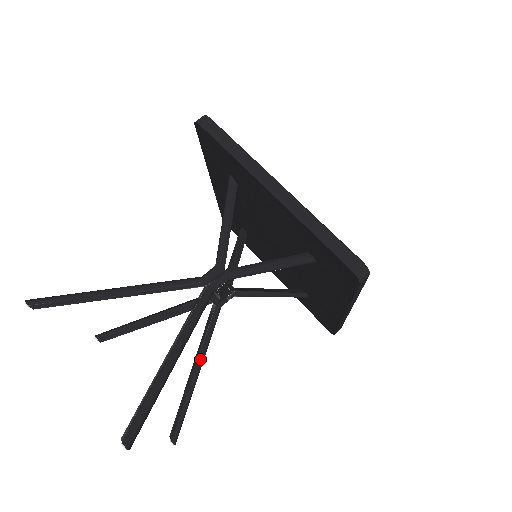
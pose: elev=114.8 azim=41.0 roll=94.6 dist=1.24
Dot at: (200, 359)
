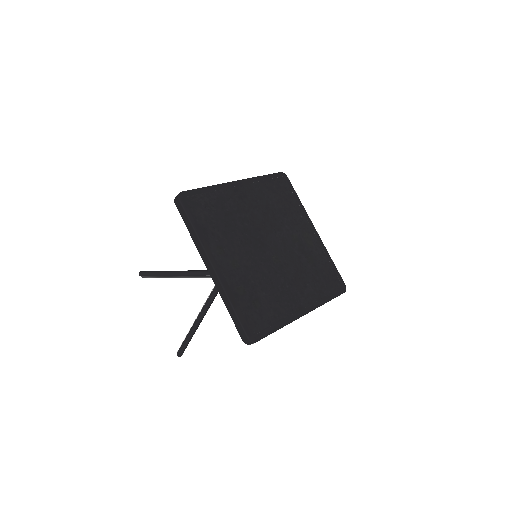
Dot at: occluded
